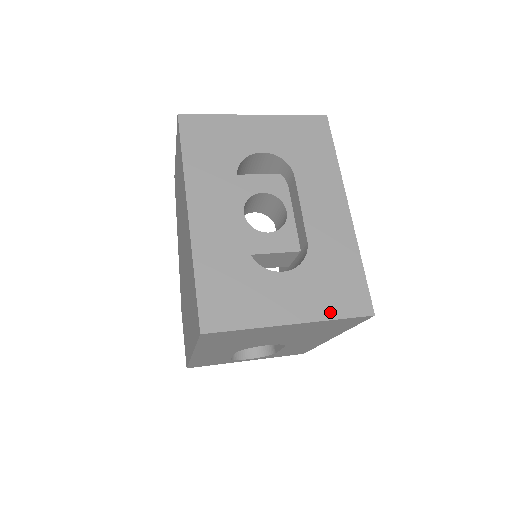
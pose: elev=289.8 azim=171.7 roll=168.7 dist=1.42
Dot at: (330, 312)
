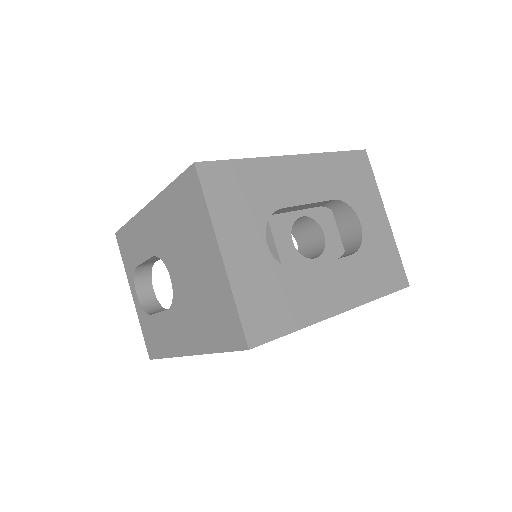
Dot at: (241, 296)
